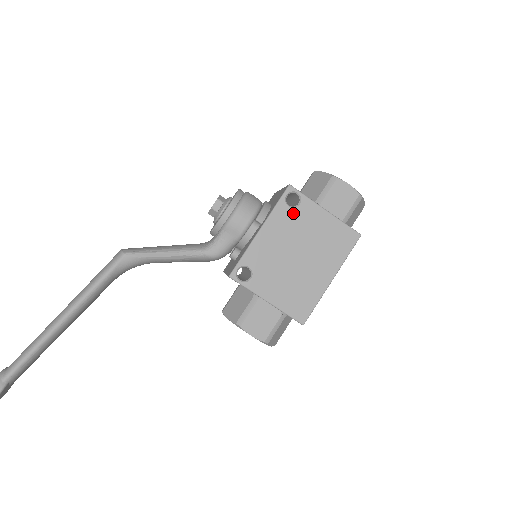
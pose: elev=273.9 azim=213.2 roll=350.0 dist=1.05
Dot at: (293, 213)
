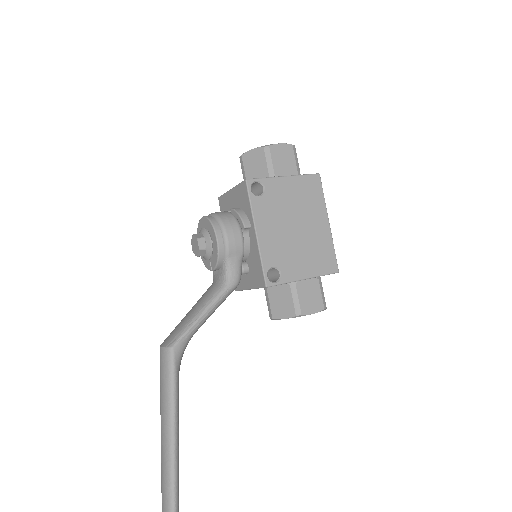
Dot at: (266, 199)
